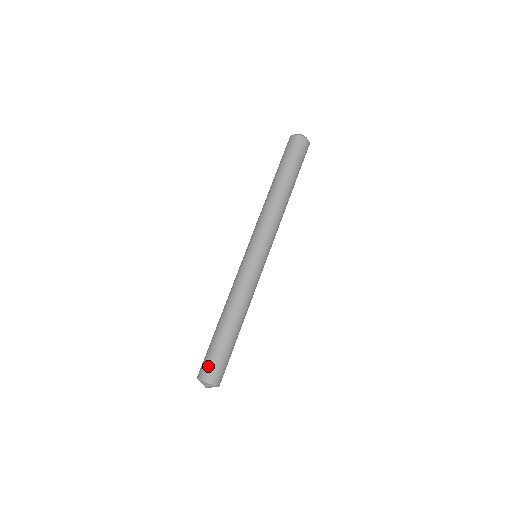
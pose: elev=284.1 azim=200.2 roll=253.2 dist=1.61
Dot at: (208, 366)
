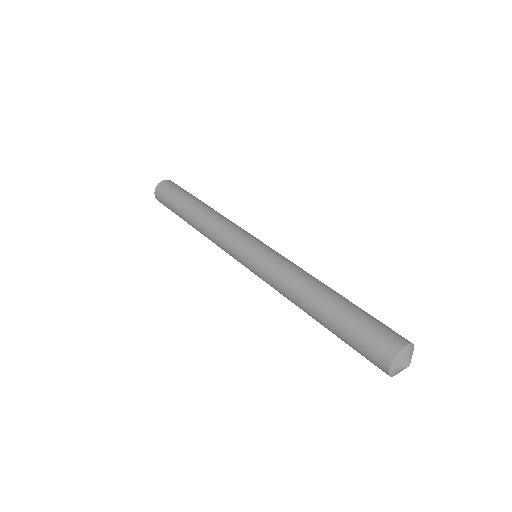
Dot at: (385, 331)
